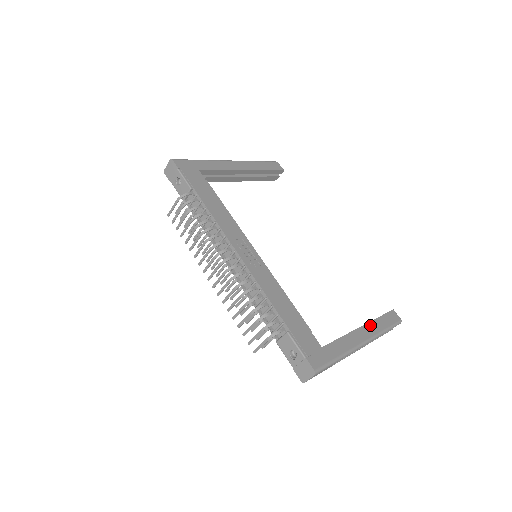
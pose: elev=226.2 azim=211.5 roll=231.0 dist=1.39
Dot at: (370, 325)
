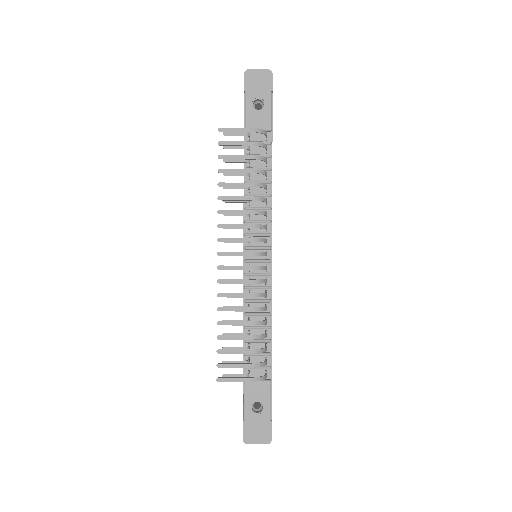
Dot at: occluded
